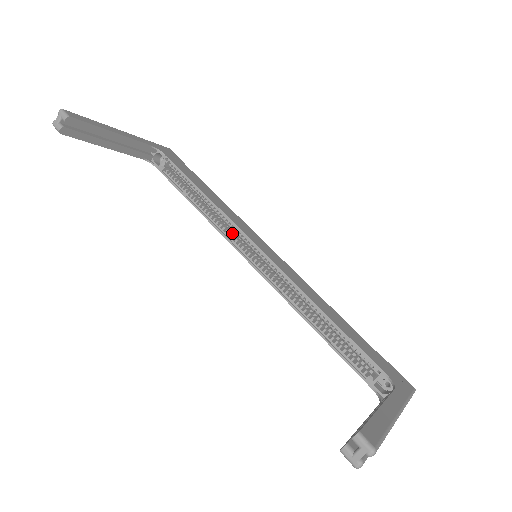
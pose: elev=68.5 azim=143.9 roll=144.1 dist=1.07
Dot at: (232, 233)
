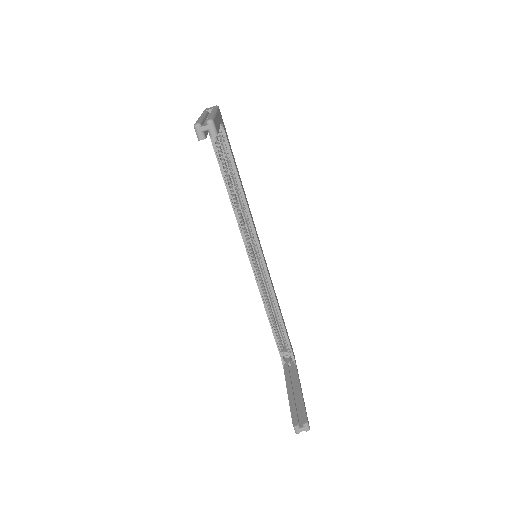
Dot at: occluded
